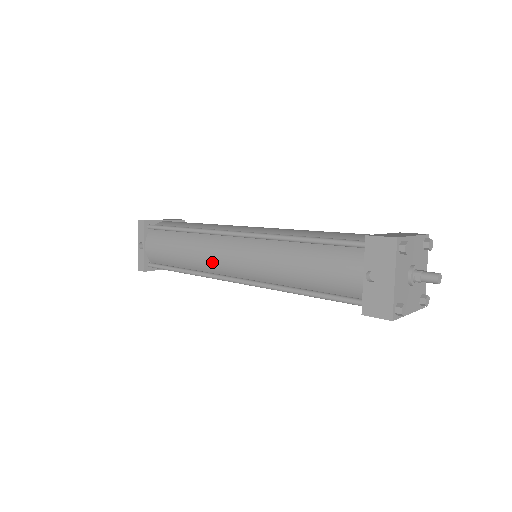
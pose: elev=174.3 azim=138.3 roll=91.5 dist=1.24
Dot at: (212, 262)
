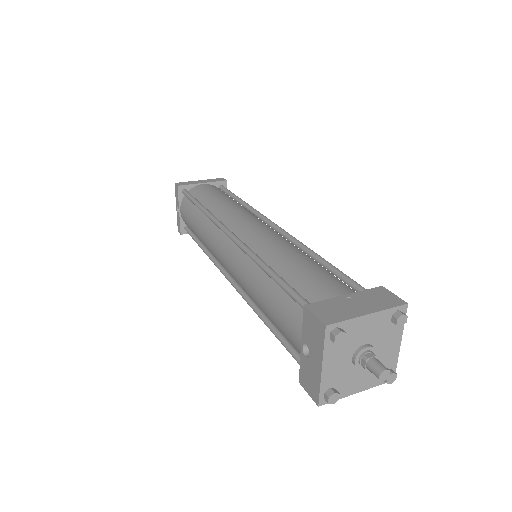
Dot at: (215, 254)
